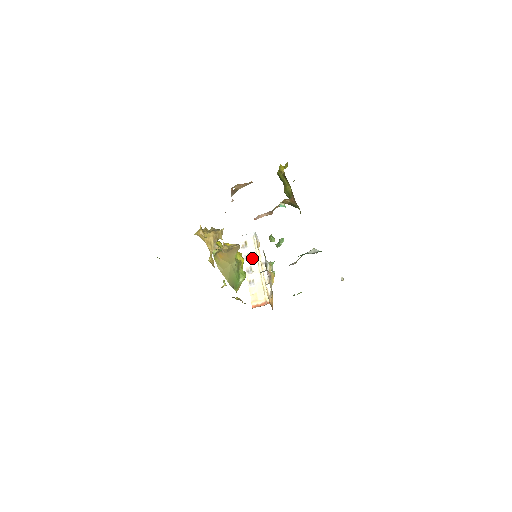
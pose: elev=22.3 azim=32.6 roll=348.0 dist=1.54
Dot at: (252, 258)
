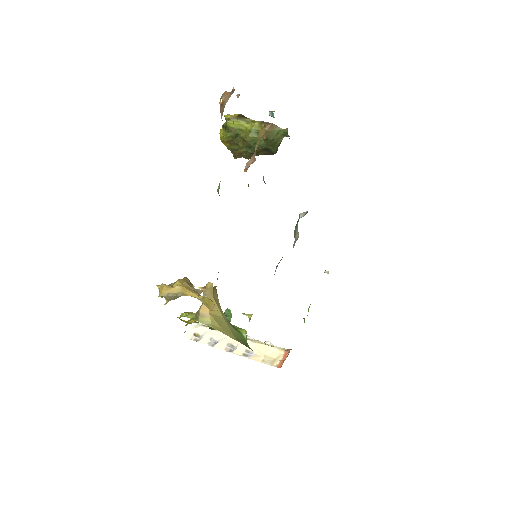
Dot at: (220, 338)
